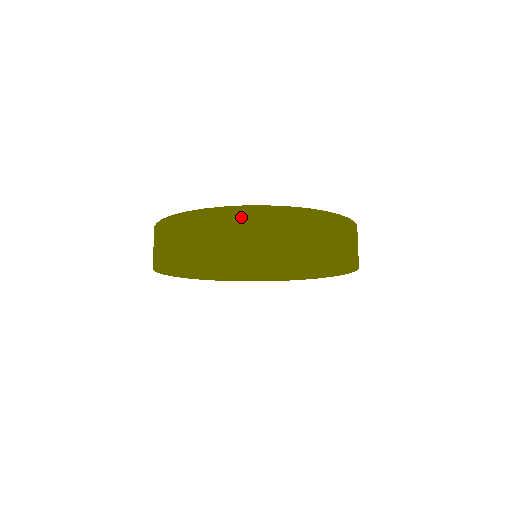
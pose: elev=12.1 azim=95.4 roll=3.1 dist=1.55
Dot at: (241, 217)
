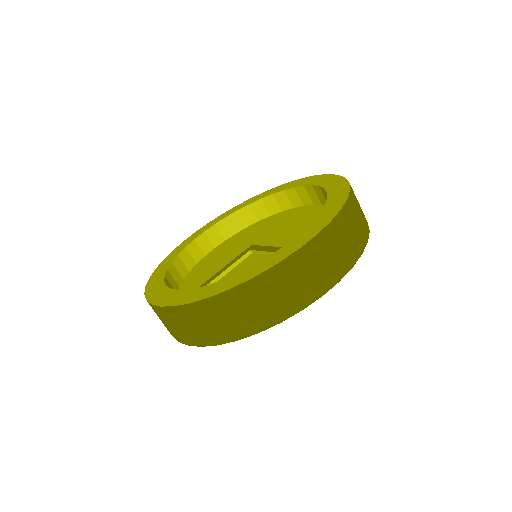
Dot at: (157, 313)
